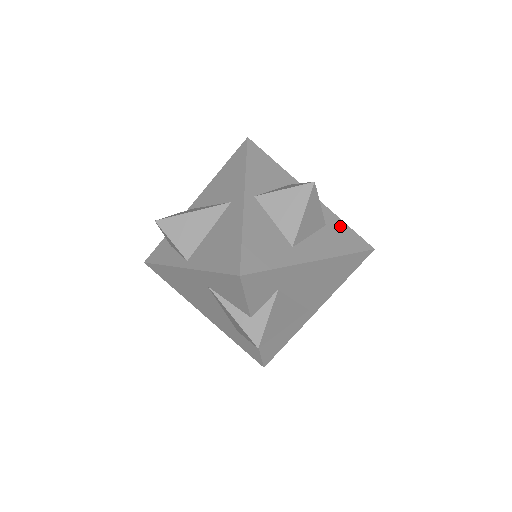
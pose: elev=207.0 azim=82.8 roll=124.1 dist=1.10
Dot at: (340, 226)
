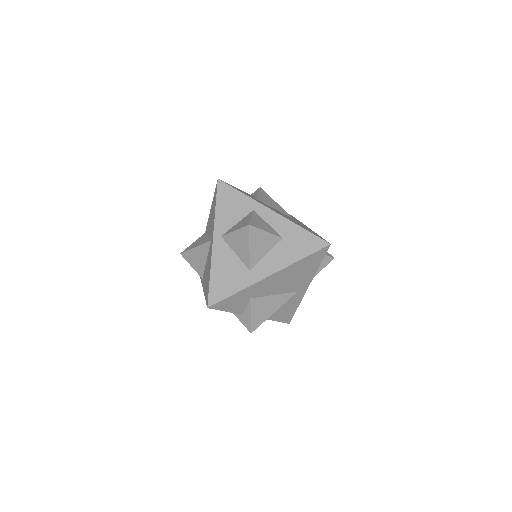
Dot at: (297, 233)
